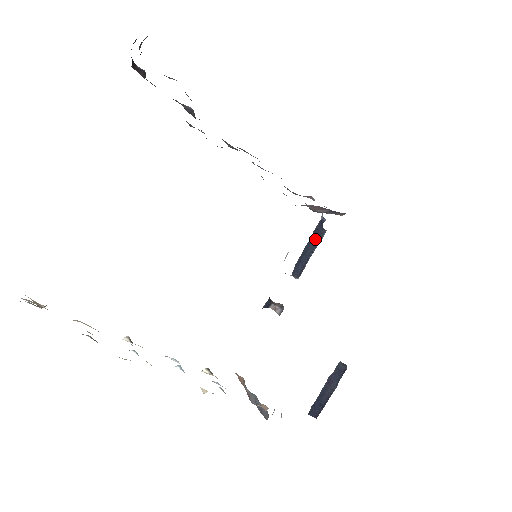
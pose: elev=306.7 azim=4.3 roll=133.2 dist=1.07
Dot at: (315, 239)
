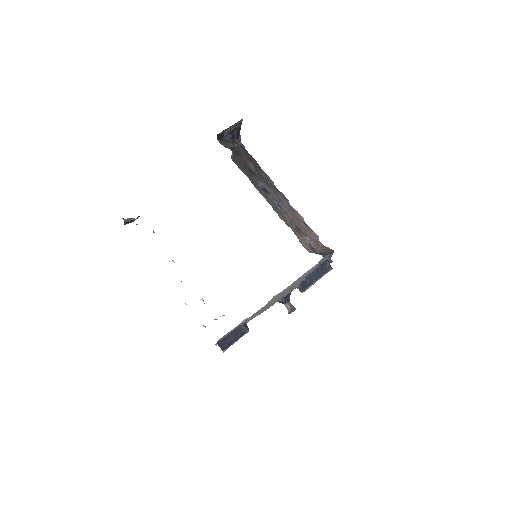
Dot at: (321, 271)
